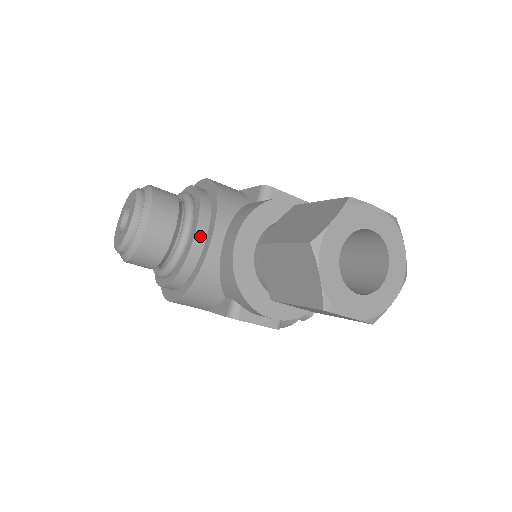
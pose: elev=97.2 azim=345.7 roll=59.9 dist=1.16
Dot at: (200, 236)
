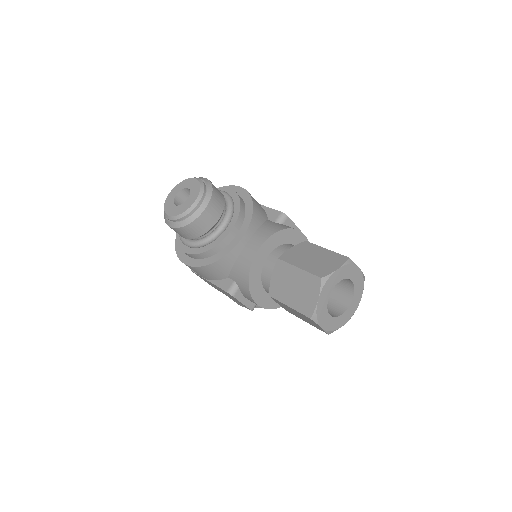
Dot at: (233, 232)
